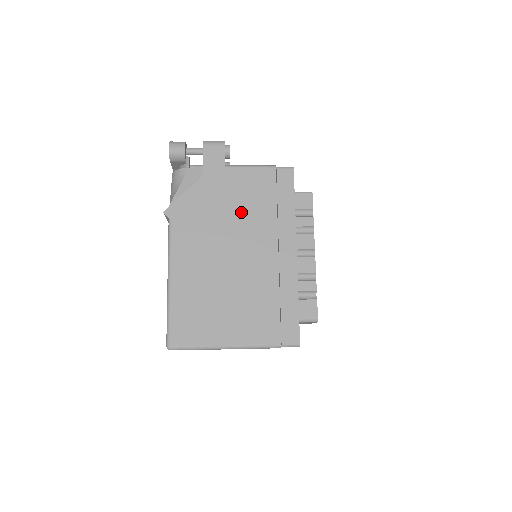
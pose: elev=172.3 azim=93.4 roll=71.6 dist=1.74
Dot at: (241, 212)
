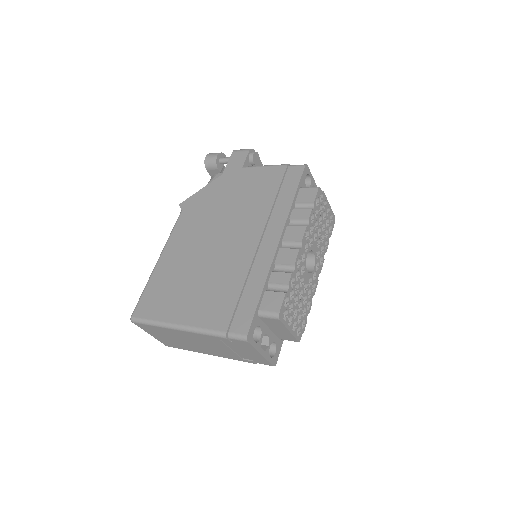
Dot at: (240, 204)
